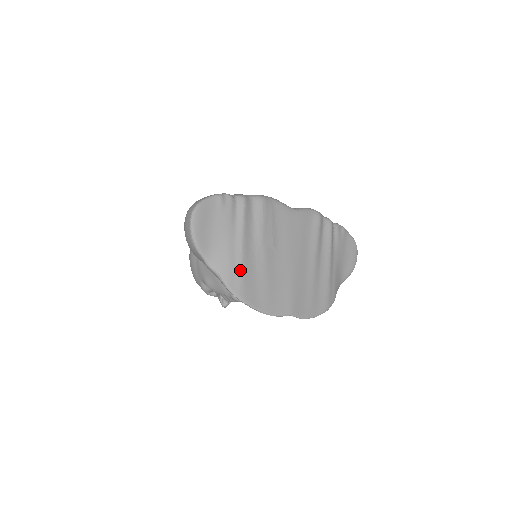
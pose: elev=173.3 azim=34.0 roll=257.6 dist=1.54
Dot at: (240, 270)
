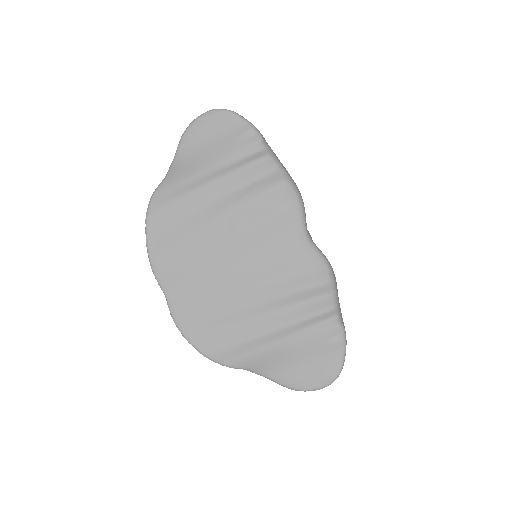
Dot at: (179, 195)
